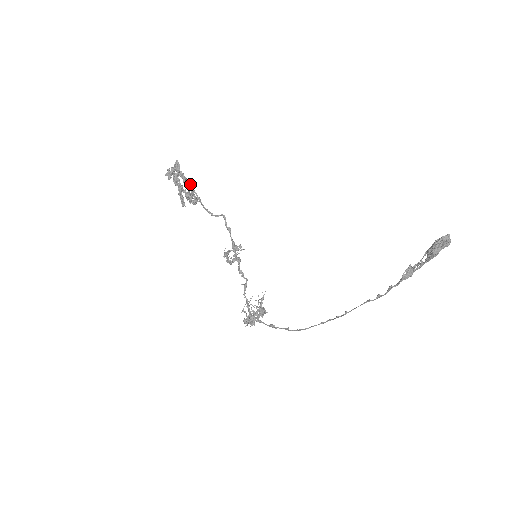
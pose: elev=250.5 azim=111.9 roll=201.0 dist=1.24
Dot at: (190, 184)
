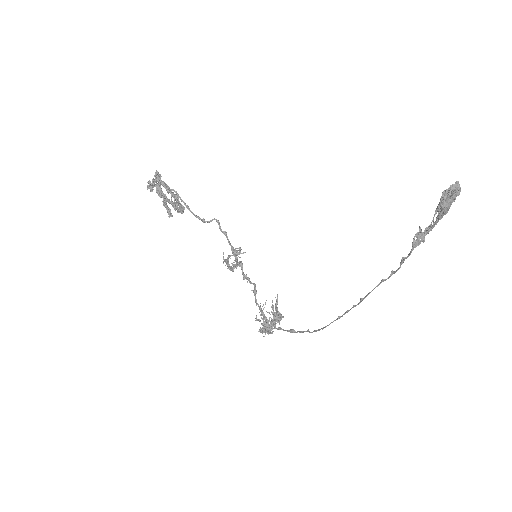
Dot at: (176, 193)
